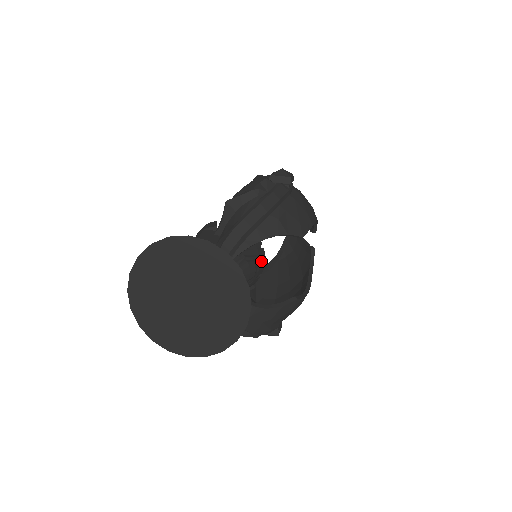
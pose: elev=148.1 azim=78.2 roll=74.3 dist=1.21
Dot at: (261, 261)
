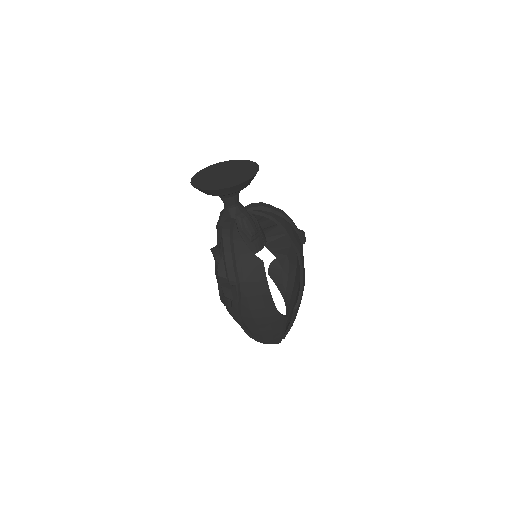
Dot at: (259, 244)
